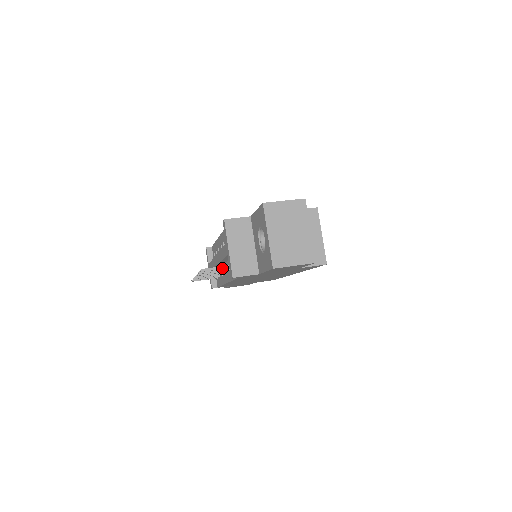
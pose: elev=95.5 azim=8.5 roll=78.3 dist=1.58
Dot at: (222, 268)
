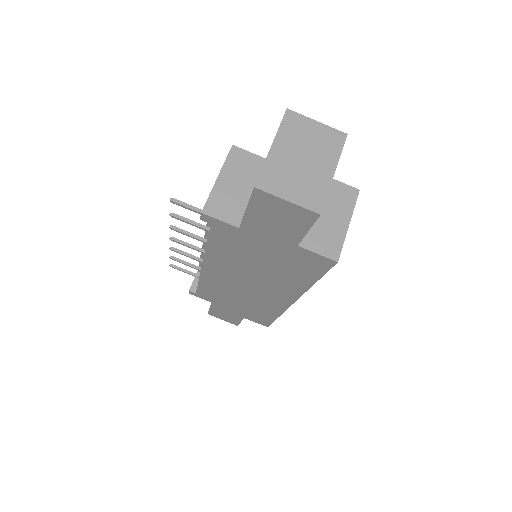
Dot at: (199, 211)
